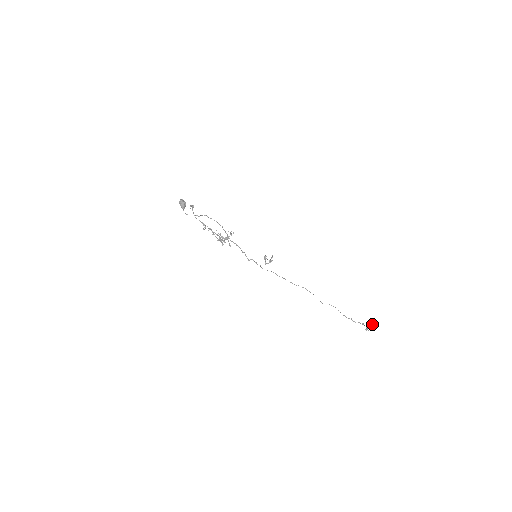
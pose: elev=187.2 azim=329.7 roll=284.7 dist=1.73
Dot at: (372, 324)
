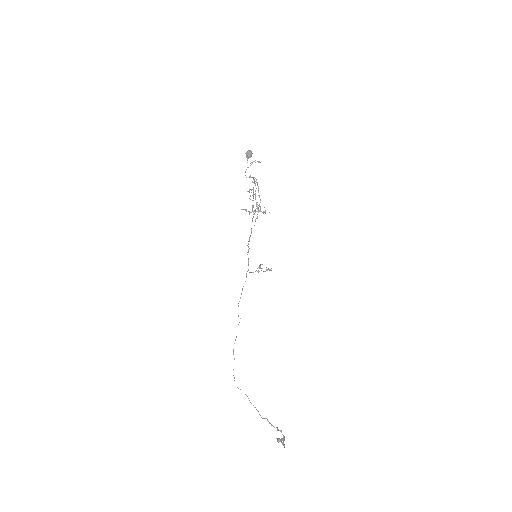
Dot at: occluded
